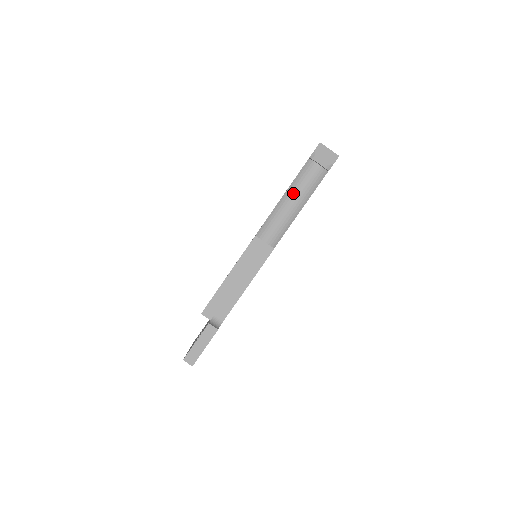
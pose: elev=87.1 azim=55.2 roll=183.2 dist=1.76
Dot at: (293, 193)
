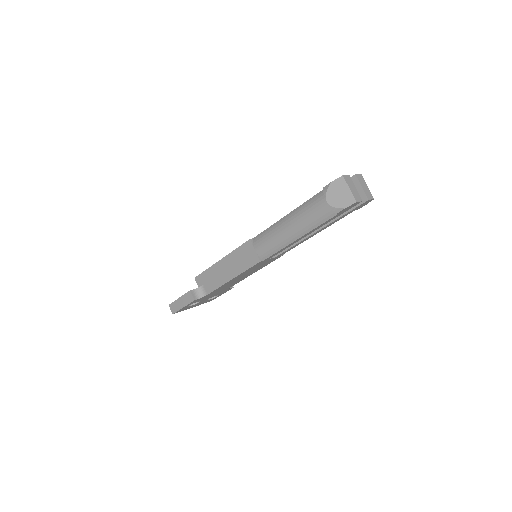
Dot at: (294, 217)
